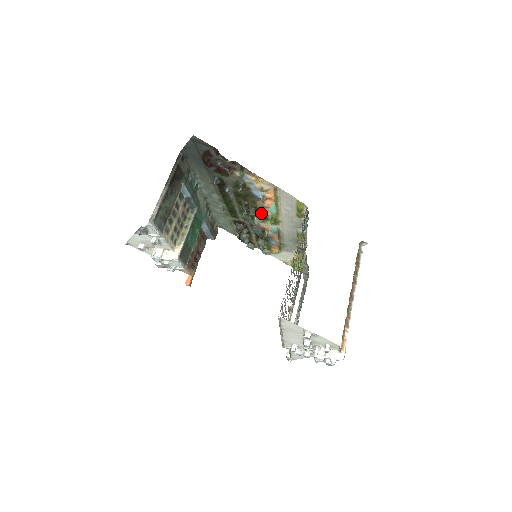
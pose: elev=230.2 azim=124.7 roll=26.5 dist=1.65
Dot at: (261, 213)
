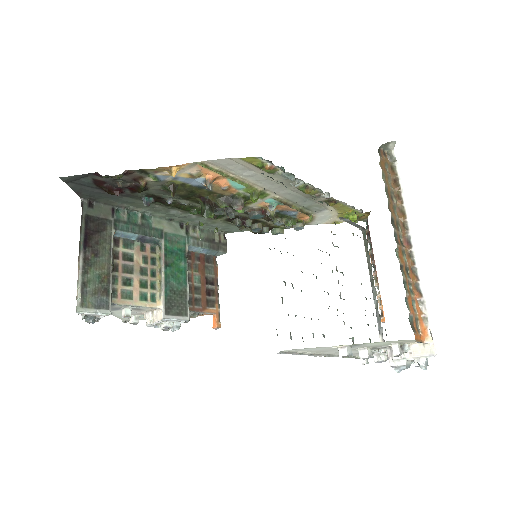
Dot at: (233, 197)
